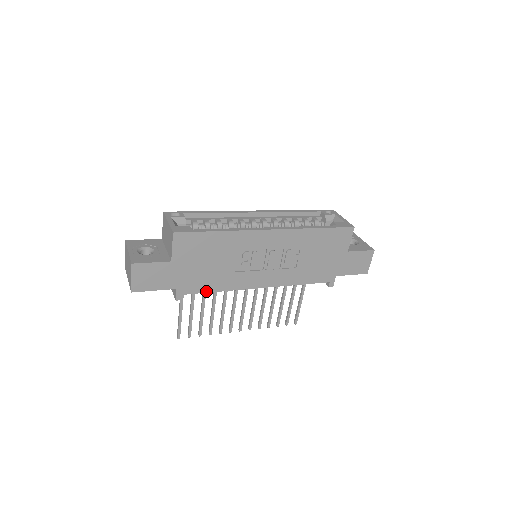
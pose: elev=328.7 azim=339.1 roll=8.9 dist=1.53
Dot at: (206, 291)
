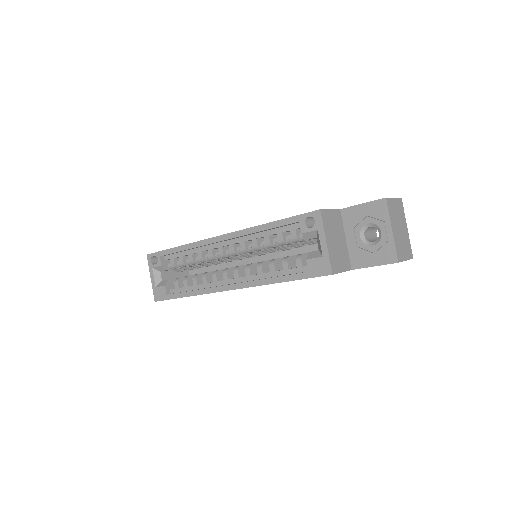
Dot at: occluded
